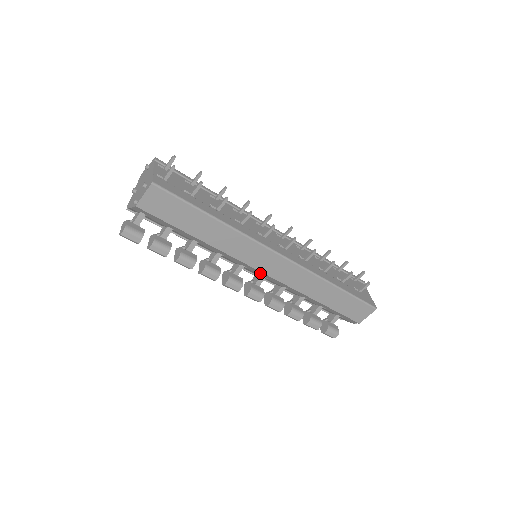
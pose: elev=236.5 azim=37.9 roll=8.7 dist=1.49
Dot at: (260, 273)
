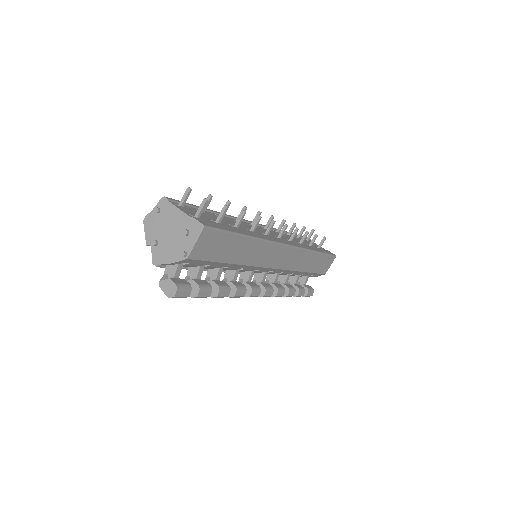
Dot at: (269, 270)
